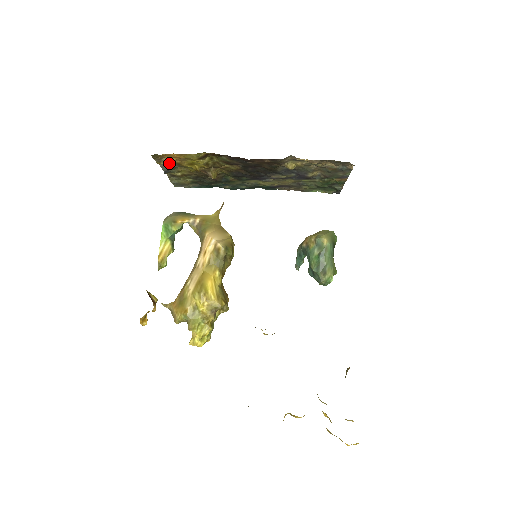
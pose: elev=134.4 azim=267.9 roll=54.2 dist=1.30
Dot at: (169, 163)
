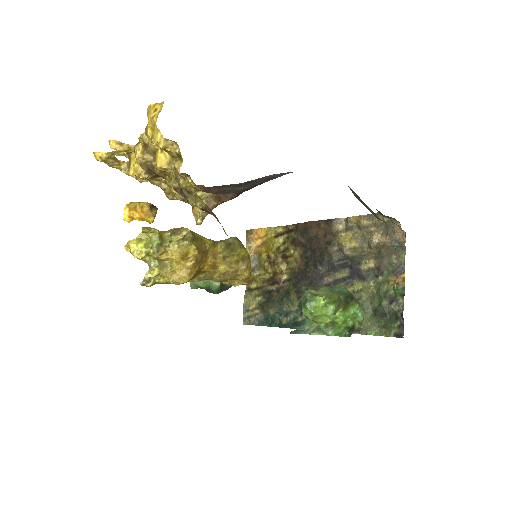
Dot at: (254, 256)
